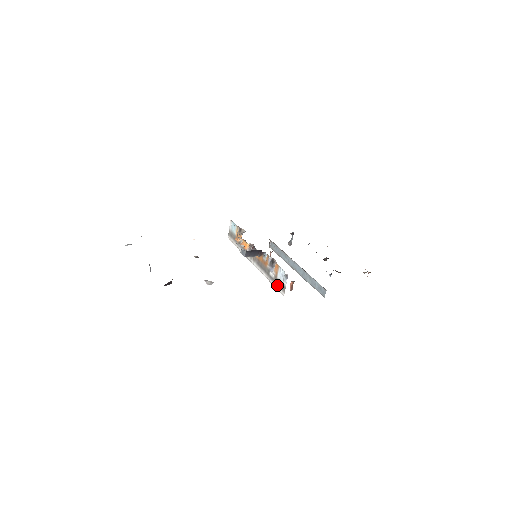
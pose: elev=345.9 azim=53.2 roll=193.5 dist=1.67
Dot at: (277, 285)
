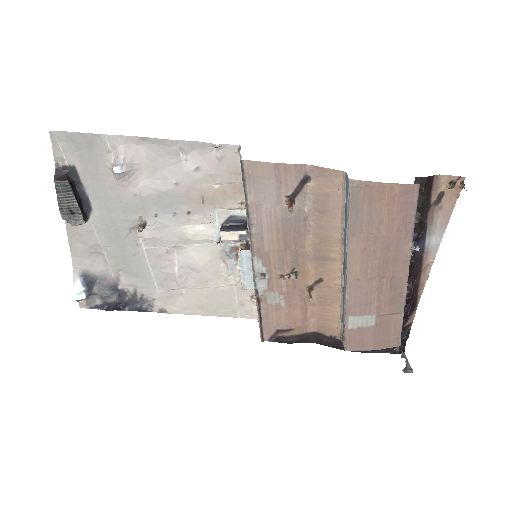
Dot at: occluded
